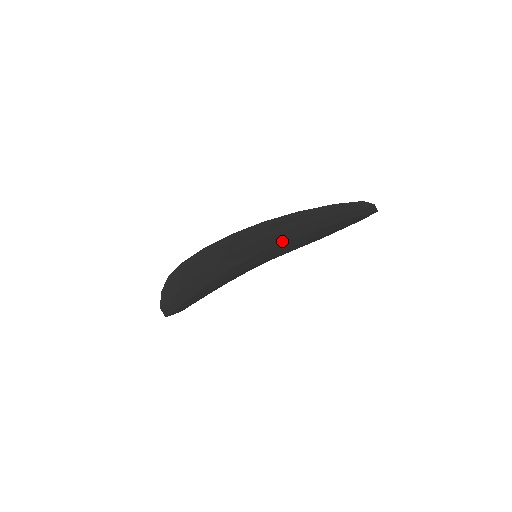
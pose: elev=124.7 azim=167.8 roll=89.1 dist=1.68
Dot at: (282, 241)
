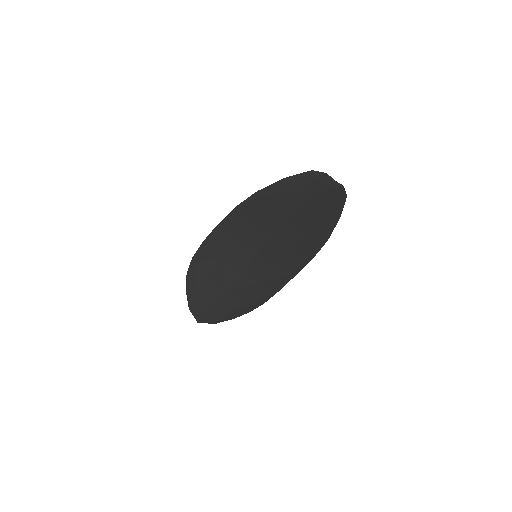
Dot at: (271, 236)
